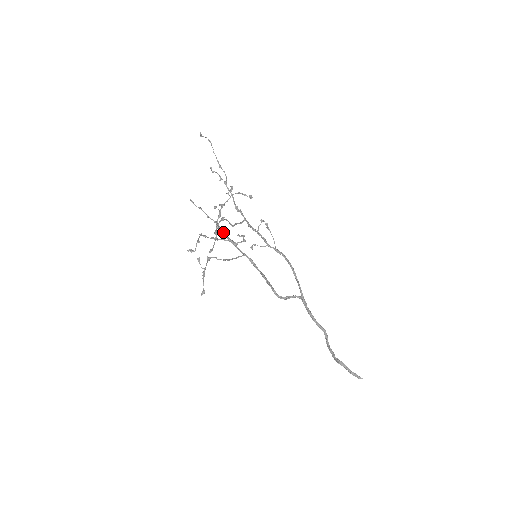
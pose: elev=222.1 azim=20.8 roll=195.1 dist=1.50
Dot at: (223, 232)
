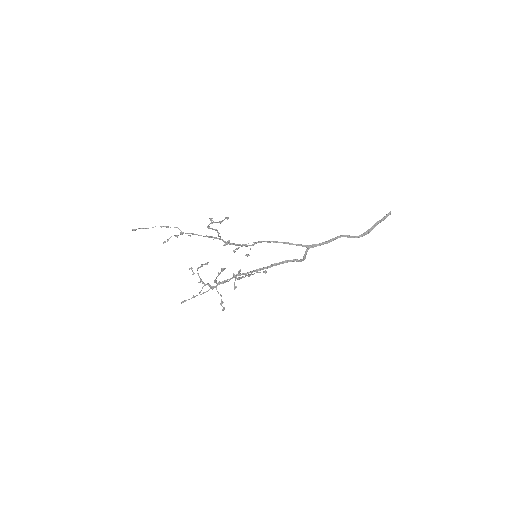
Dot at: occluded
